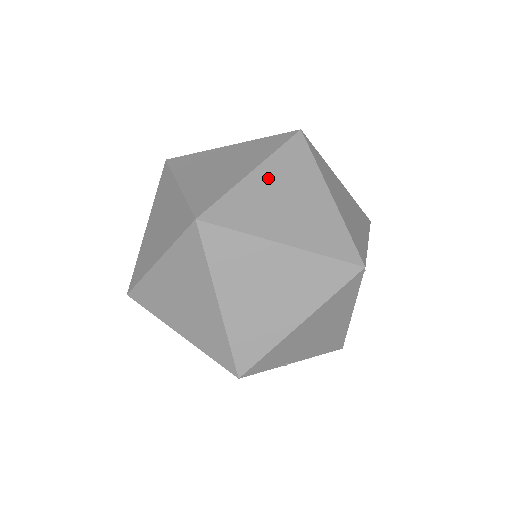
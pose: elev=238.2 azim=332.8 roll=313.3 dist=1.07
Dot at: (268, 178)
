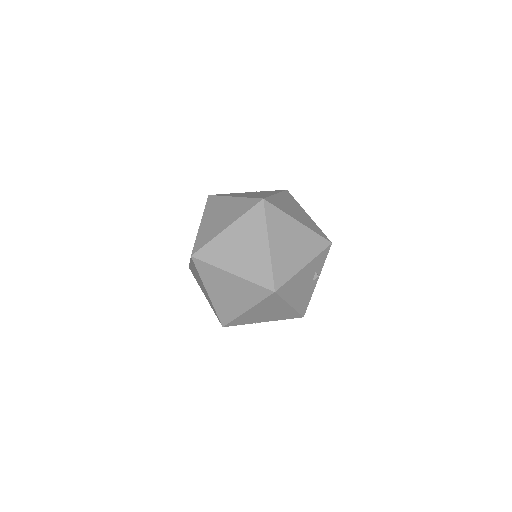
Dot at: (234, 233)
